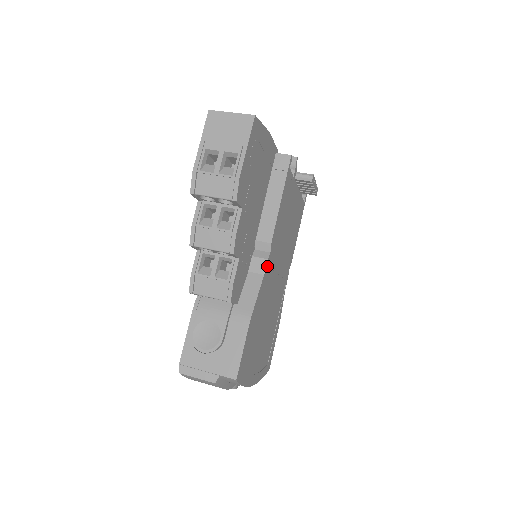
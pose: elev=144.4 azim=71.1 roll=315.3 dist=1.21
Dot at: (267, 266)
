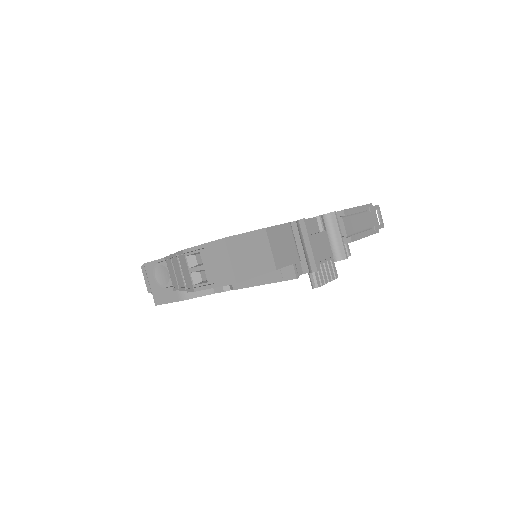
Dot at: (223, 291)
